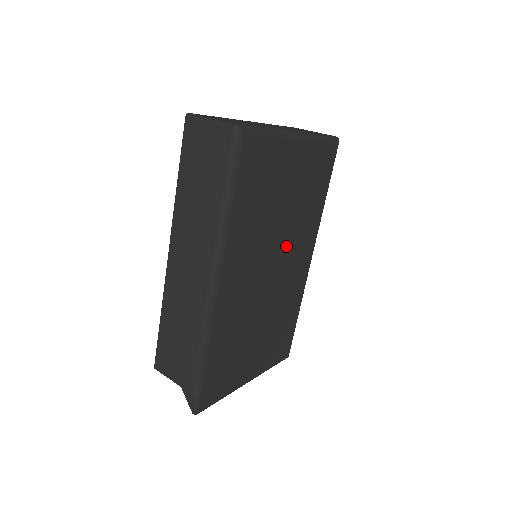
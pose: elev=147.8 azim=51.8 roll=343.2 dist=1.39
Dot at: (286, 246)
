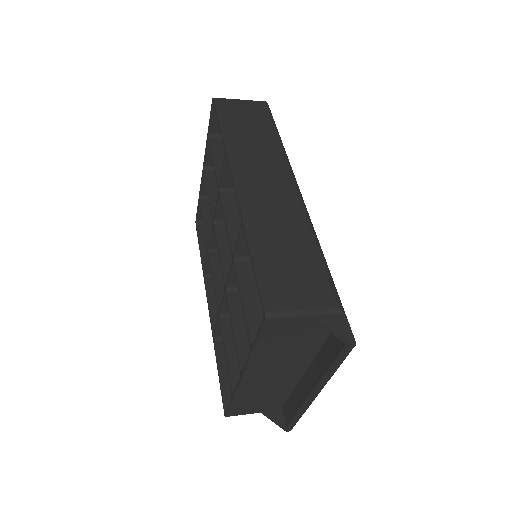
Dot at: occluded
